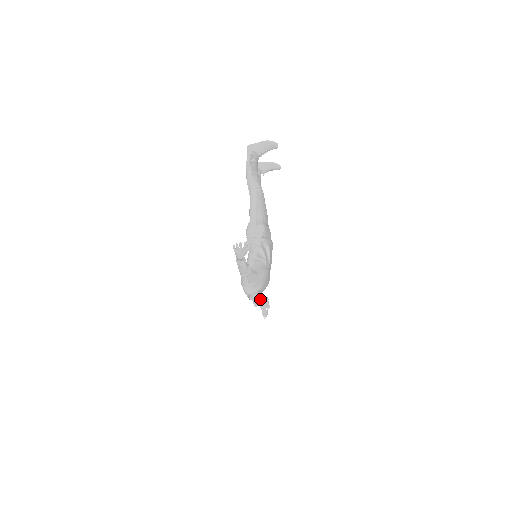
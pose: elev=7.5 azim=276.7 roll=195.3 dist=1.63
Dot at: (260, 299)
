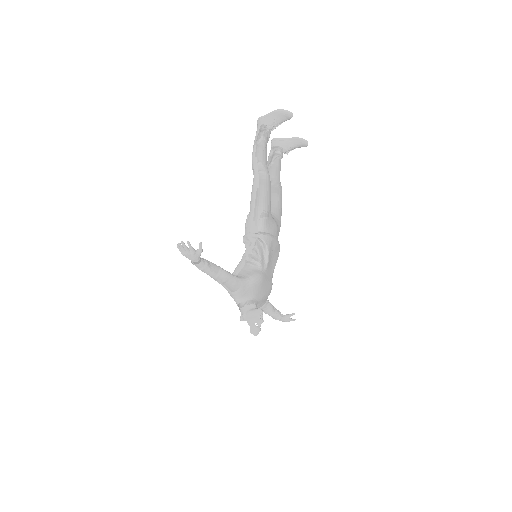
Dot at: (249, 311)
